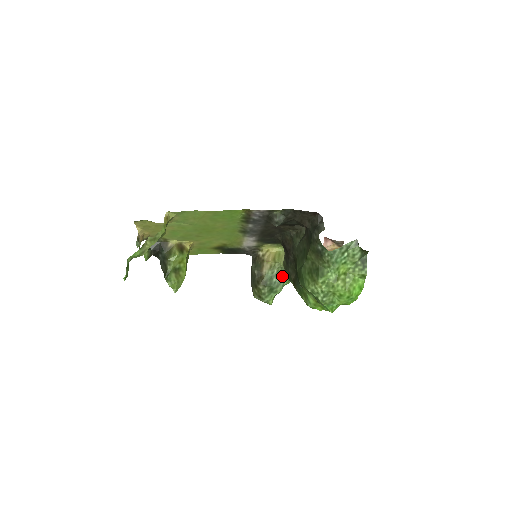
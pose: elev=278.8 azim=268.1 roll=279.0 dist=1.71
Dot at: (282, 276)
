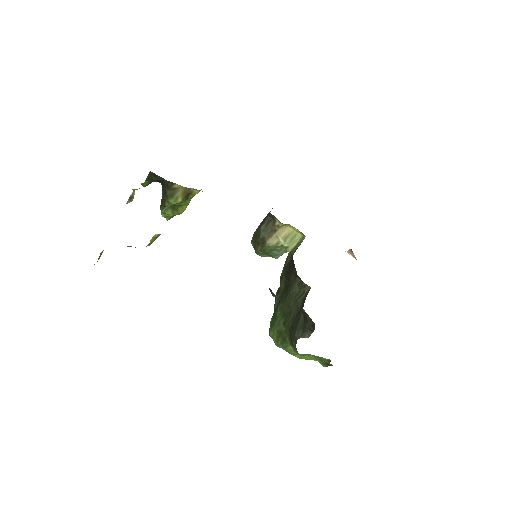
Dot at: (285, 250)
